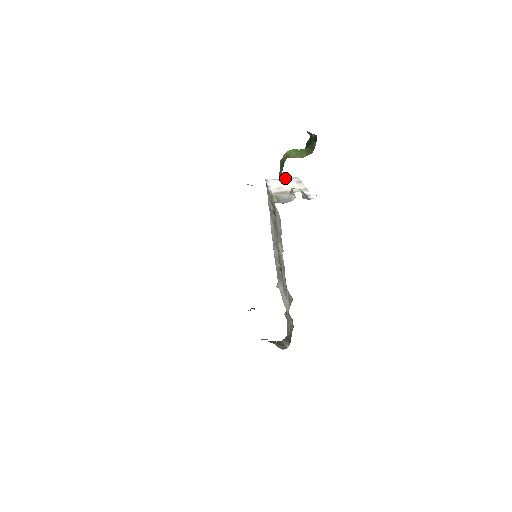
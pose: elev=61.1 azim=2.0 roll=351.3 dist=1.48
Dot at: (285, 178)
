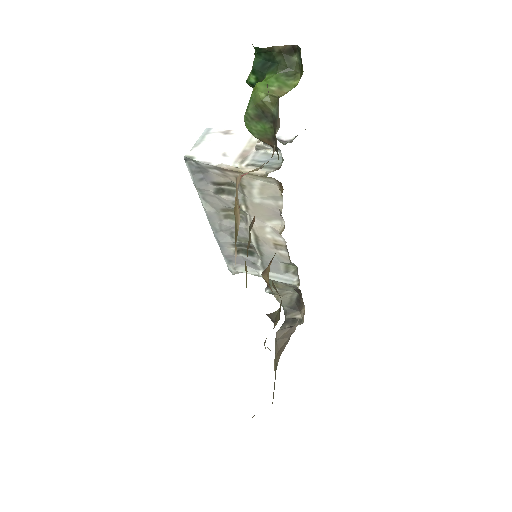
Dot at: (198, 139)
